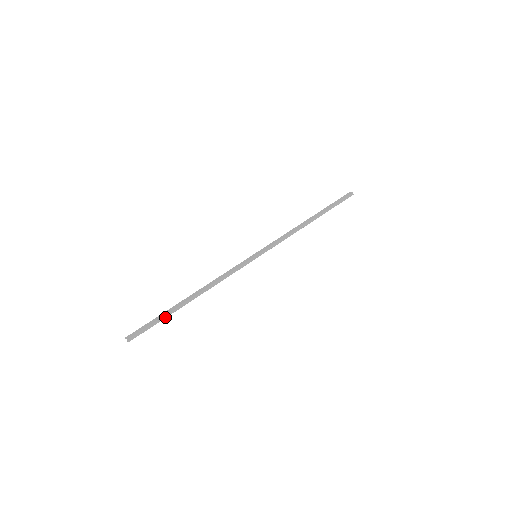
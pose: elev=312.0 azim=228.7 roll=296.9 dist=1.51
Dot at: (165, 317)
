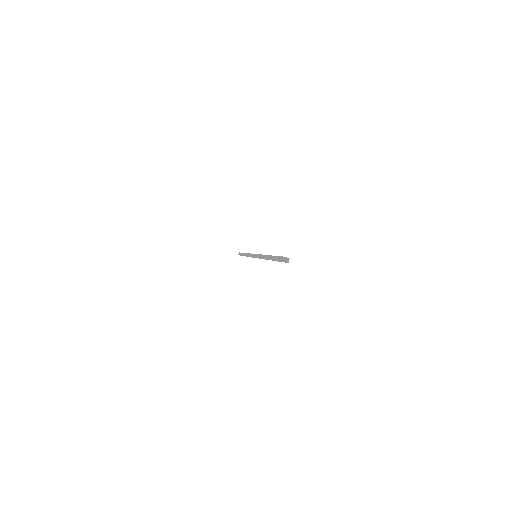
Dot at: occluded
